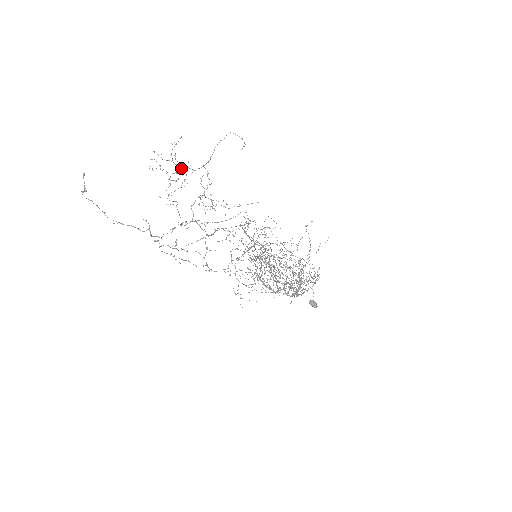
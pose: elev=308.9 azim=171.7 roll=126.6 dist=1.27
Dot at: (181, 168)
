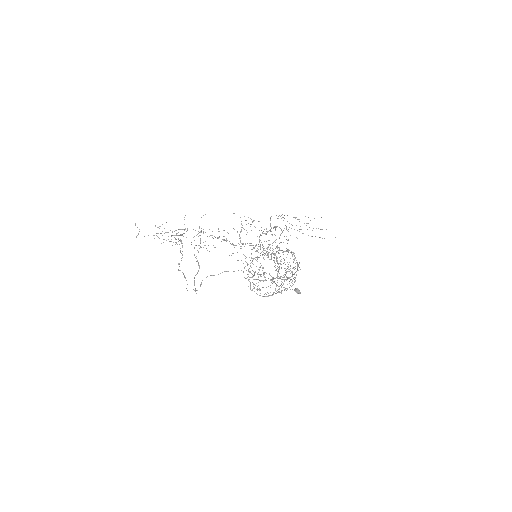
Dot at: (172, 235)
